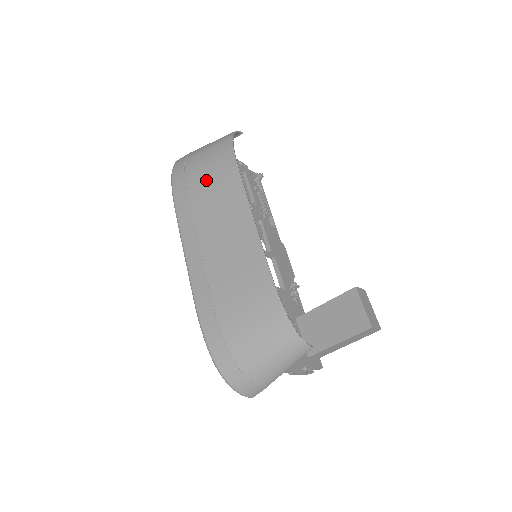
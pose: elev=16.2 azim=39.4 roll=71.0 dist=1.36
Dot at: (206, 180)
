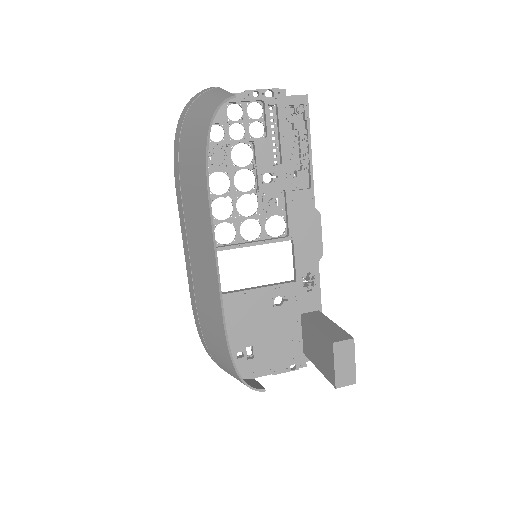
Dot at: (189, 179)
